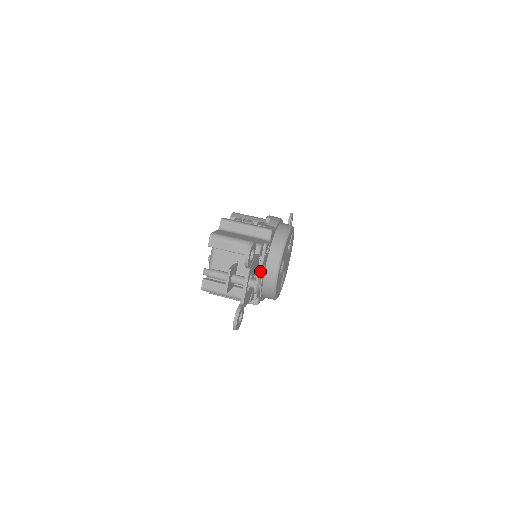
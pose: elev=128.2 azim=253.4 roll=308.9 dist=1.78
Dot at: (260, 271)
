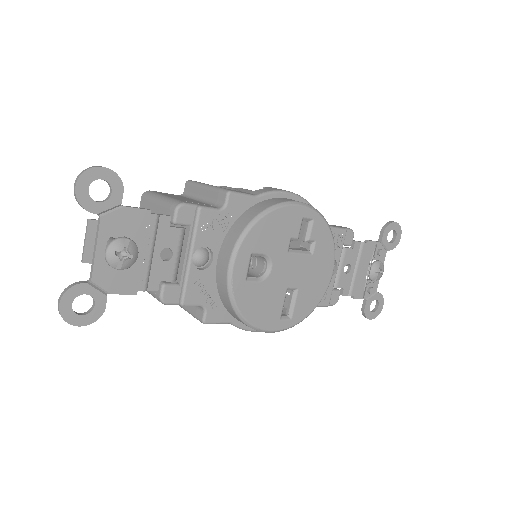
Dot at: (189, 254)
